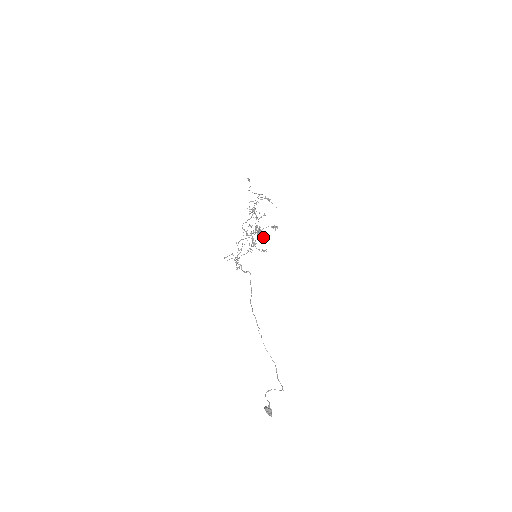
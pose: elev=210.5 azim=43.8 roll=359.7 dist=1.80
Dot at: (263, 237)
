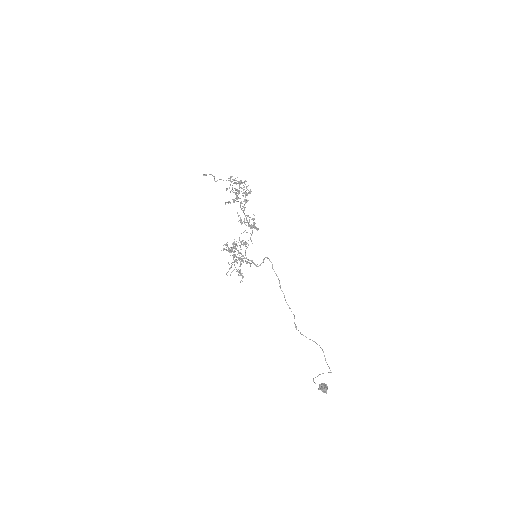
Dot at: occluded
